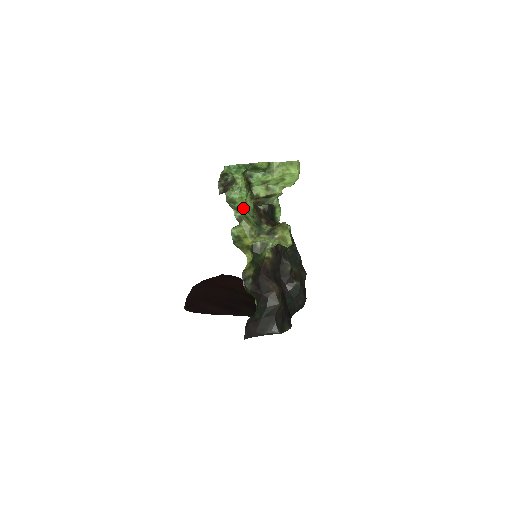
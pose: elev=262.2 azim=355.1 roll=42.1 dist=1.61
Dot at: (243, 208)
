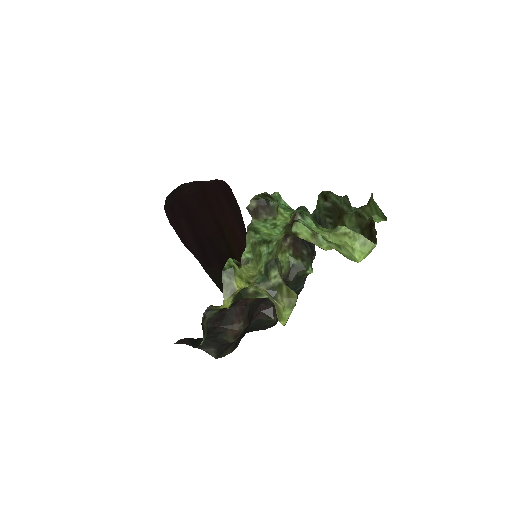
Dot at: (264, 241)
